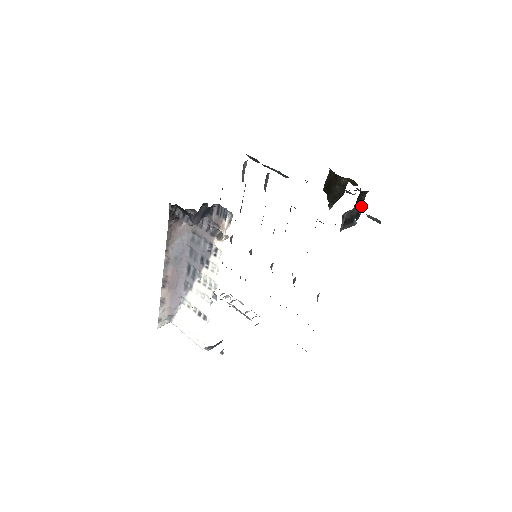
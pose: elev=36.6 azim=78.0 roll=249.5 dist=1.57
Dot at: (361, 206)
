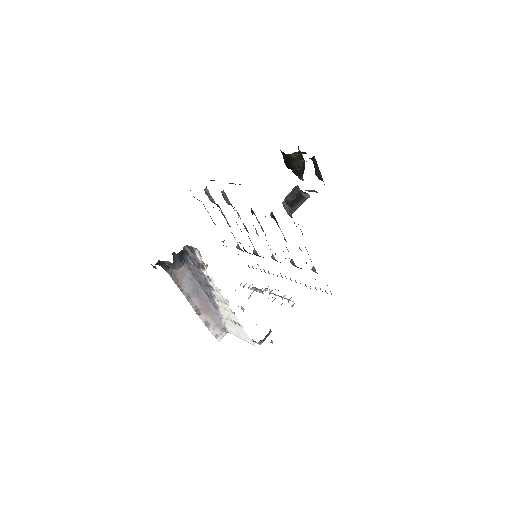
Dot at: (318, 170)
